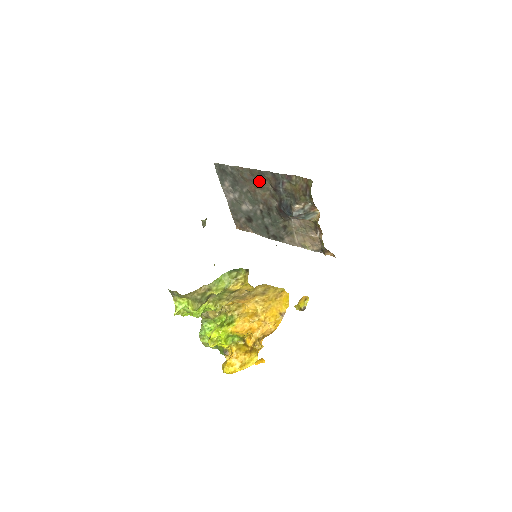
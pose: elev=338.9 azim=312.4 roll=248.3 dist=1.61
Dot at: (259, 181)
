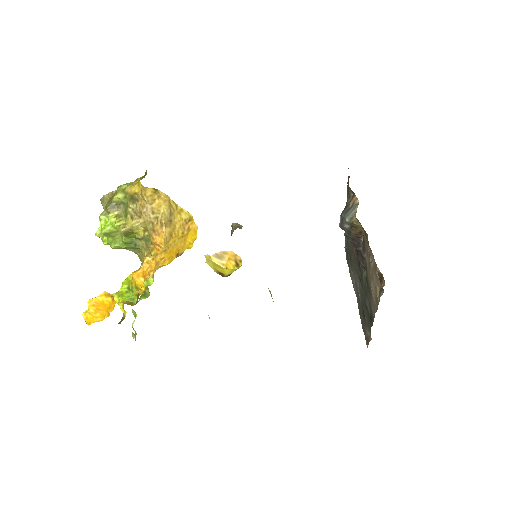
Dot at: occluded
